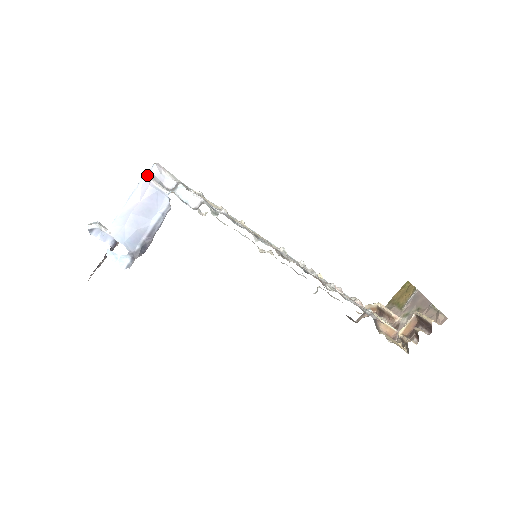
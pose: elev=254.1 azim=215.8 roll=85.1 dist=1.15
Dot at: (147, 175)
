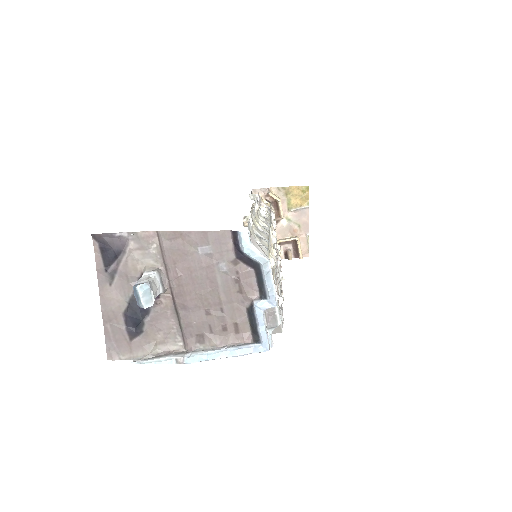
Dot at: occluded
